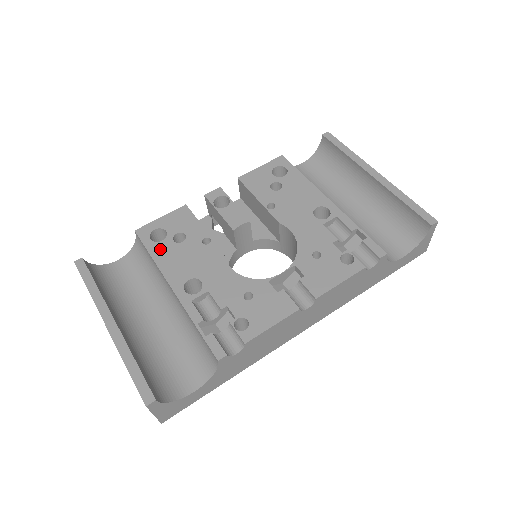
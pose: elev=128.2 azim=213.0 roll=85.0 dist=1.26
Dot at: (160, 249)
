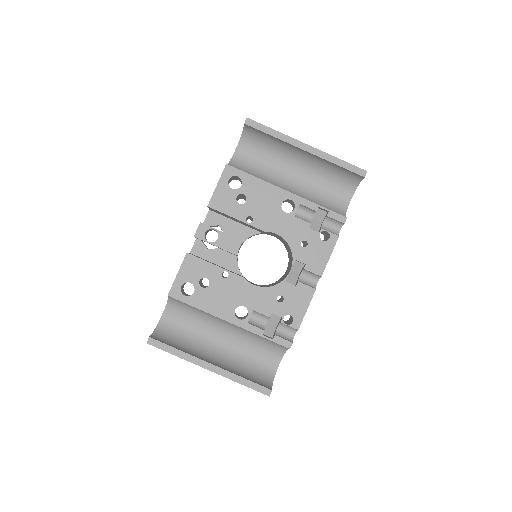
Dot at: (198, 299)
